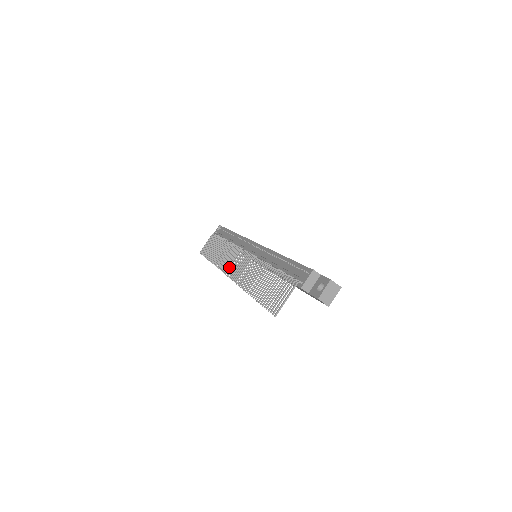
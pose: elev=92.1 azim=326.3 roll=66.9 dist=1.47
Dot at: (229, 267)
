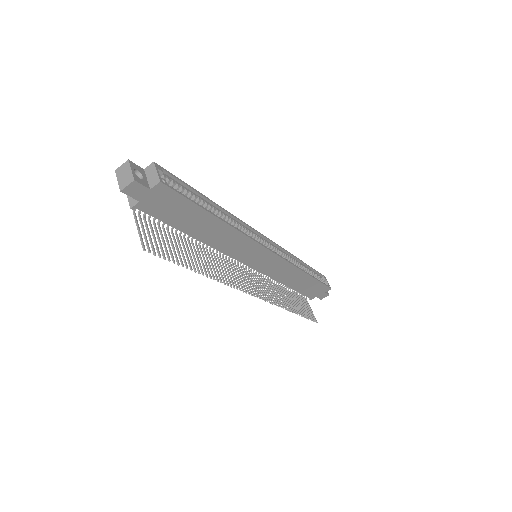
Dot at: (256, 291)
